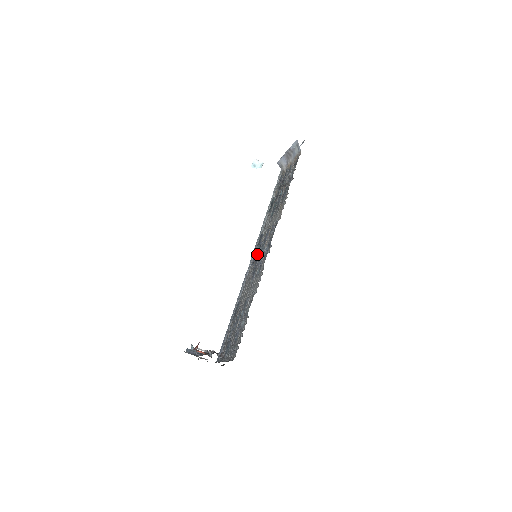
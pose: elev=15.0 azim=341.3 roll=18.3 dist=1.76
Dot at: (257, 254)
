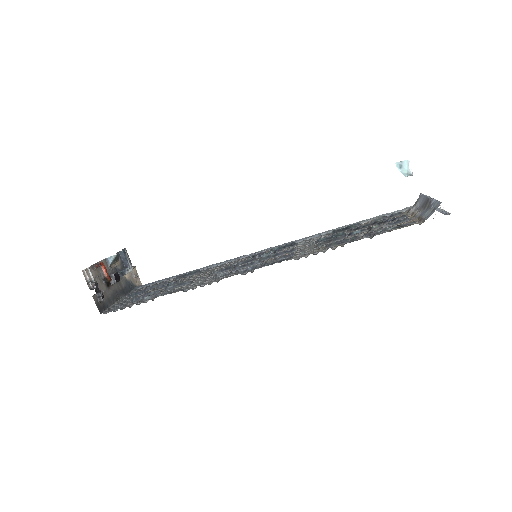
Dot at: (261, 255)
